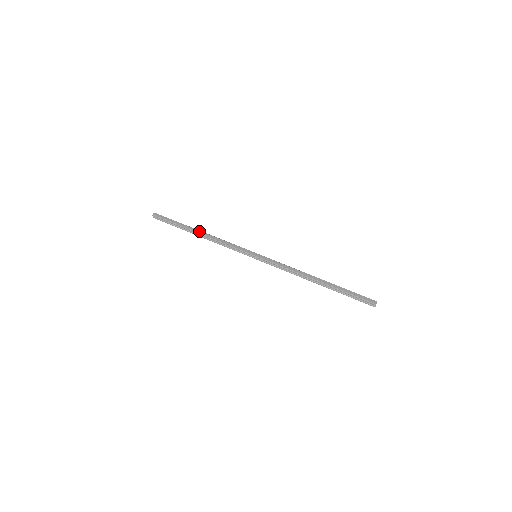
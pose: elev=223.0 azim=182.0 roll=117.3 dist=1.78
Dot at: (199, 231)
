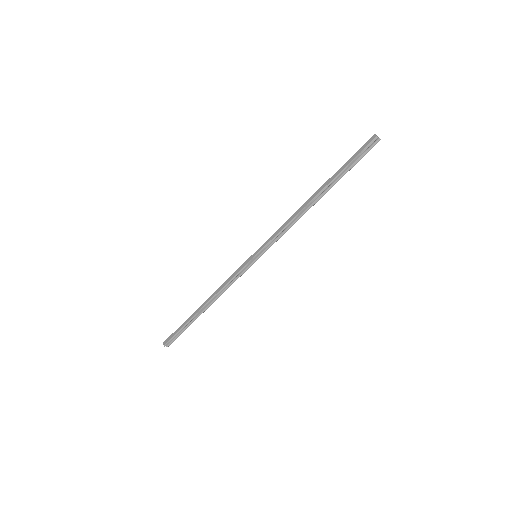
Dot at: (202, 305)
